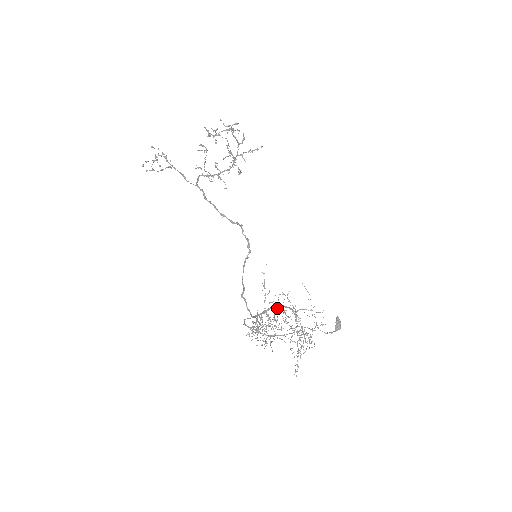
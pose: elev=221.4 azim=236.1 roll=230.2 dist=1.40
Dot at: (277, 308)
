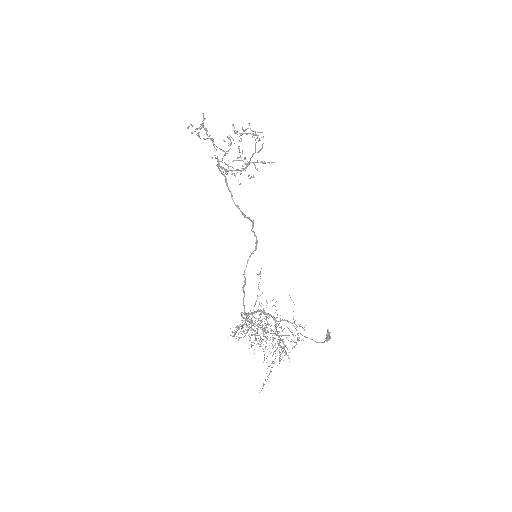
Dot at: (264, 313)
